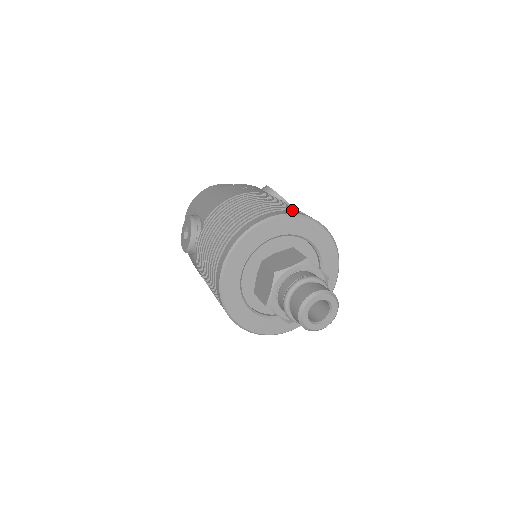
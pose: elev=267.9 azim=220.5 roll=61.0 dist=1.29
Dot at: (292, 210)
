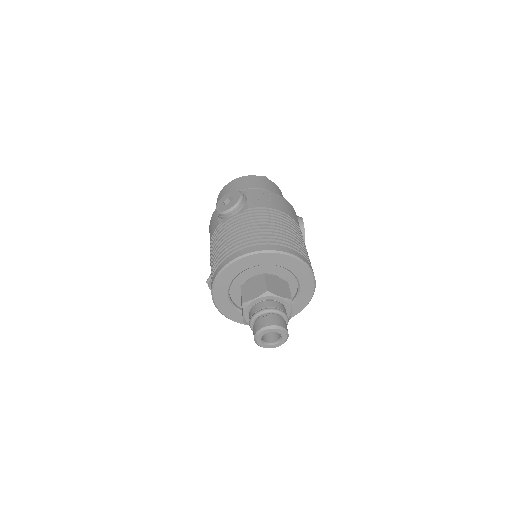
Dot at: (308, 260)
